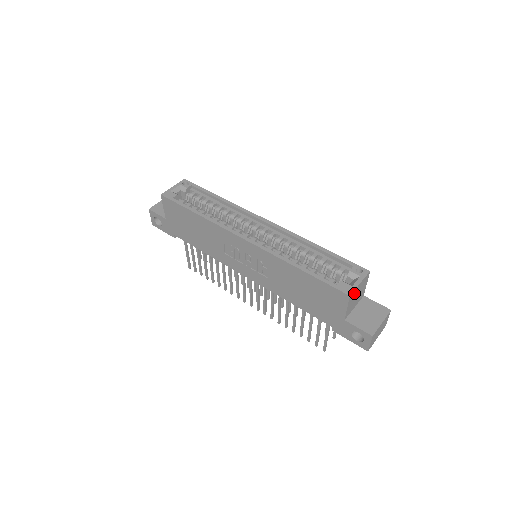
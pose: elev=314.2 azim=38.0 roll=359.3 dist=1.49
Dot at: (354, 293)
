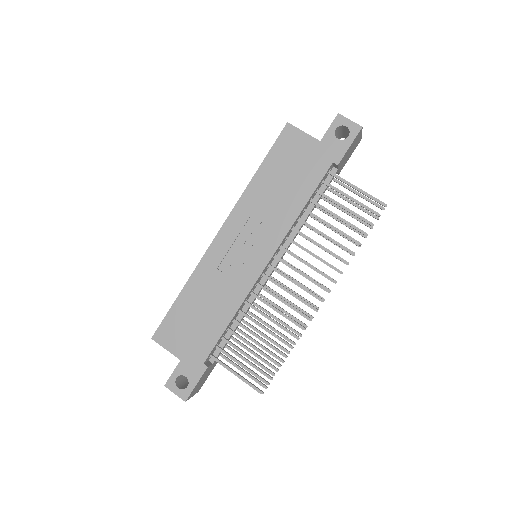
Dot at: occluded
